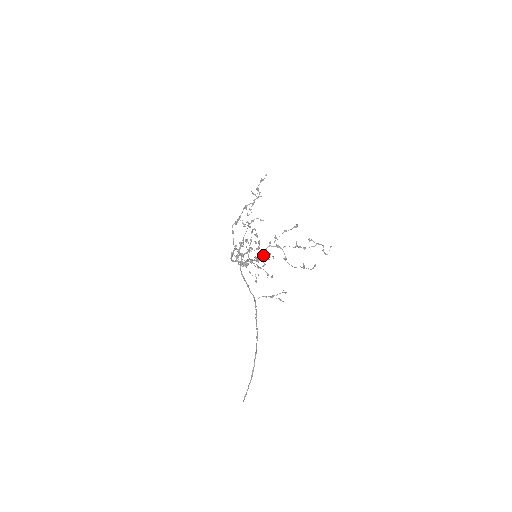
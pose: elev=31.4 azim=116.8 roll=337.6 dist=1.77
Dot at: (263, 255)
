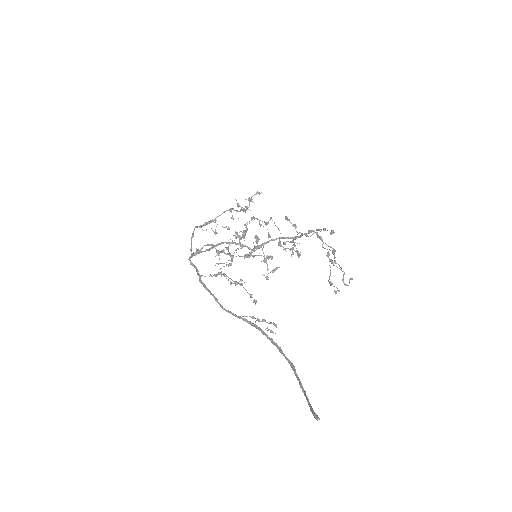
Dot at: occluded
